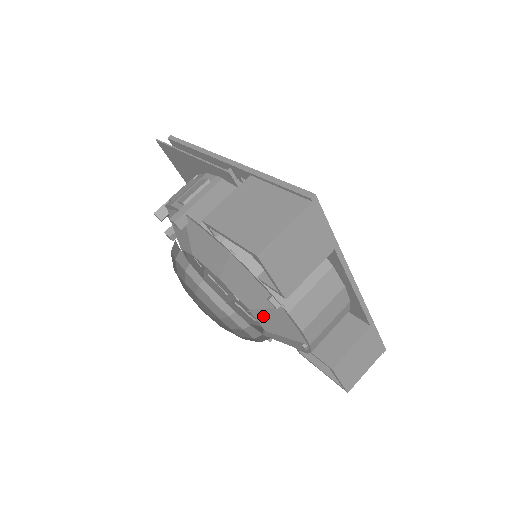
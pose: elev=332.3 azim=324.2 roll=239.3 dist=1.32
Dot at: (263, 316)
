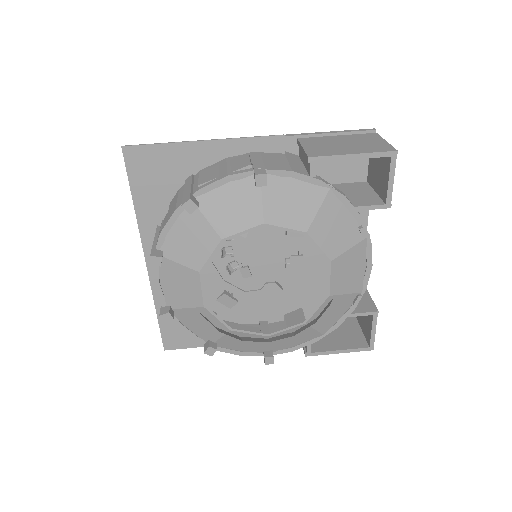
Dot at: (341, 265)
